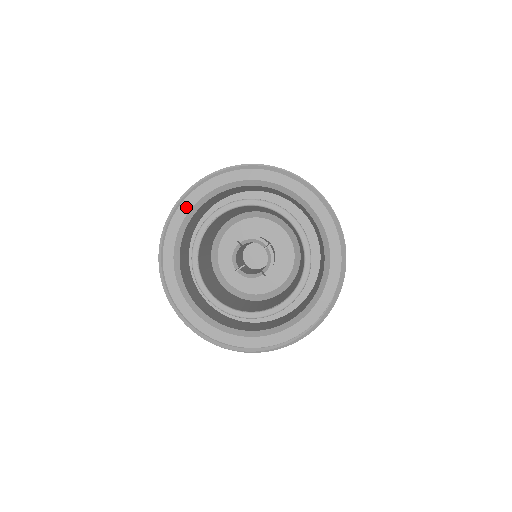
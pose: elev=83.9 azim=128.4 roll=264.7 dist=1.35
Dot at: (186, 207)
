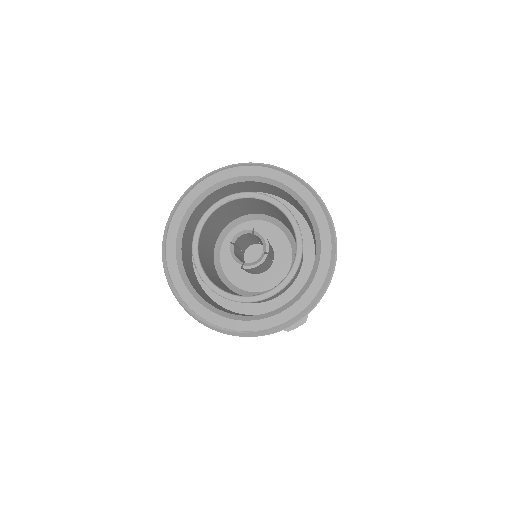
Dot at: (252, 171)
